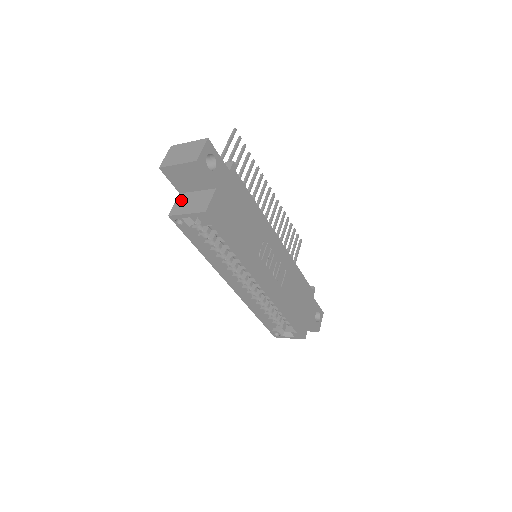
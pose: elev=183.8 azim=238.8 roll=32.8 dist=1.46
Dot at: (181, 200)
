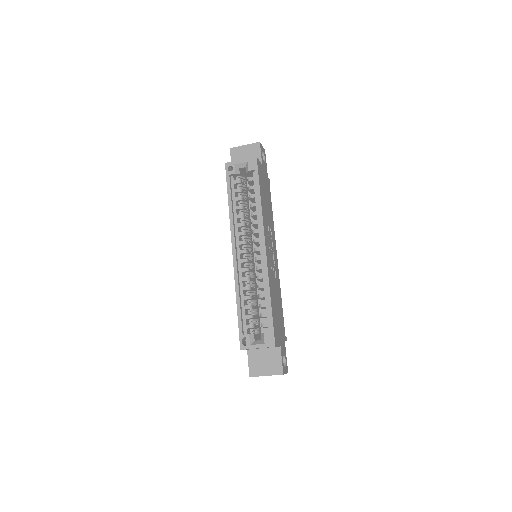
Dot at: occluded
